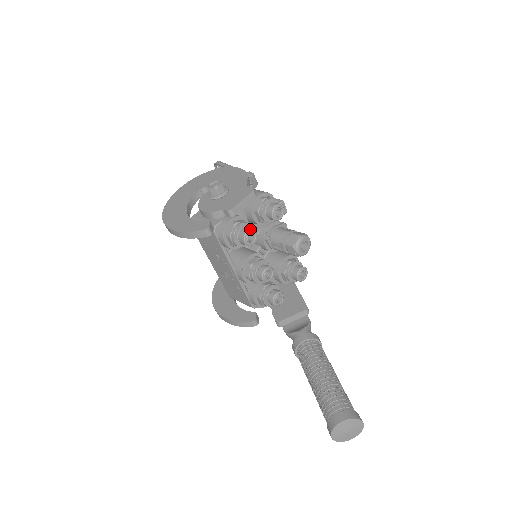
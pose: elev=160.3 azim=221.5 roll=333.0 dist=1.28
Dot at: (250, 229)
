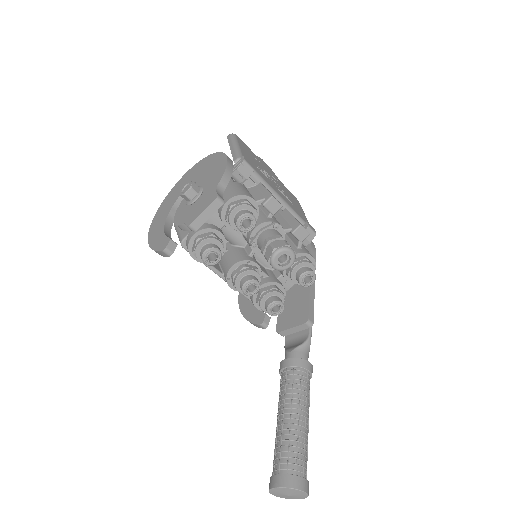
Dot at: (208, 249)
